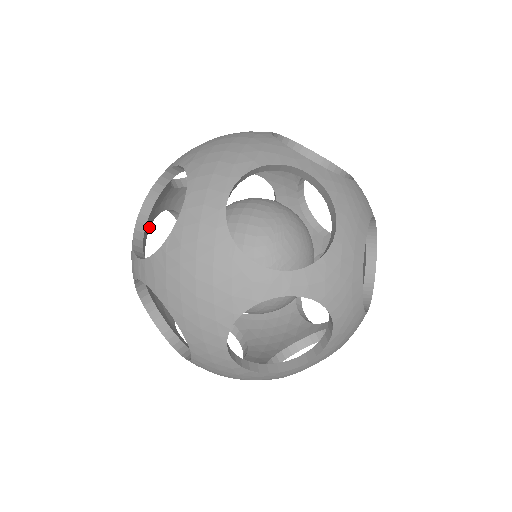
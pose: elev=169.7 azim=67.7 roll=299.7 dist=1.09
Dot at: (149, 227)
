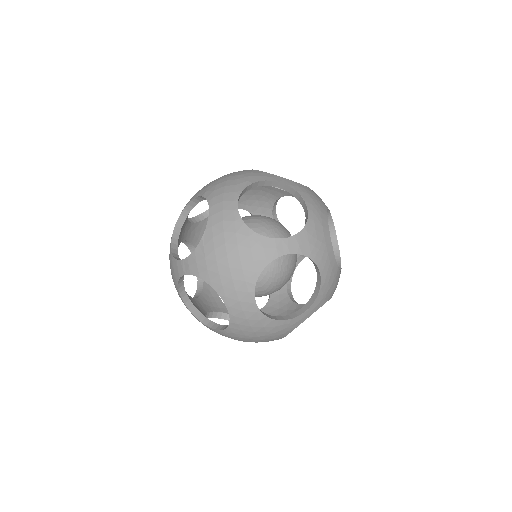
Dot at: occluded
